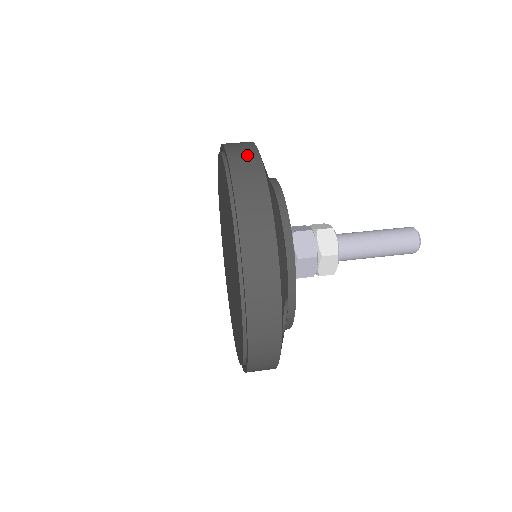
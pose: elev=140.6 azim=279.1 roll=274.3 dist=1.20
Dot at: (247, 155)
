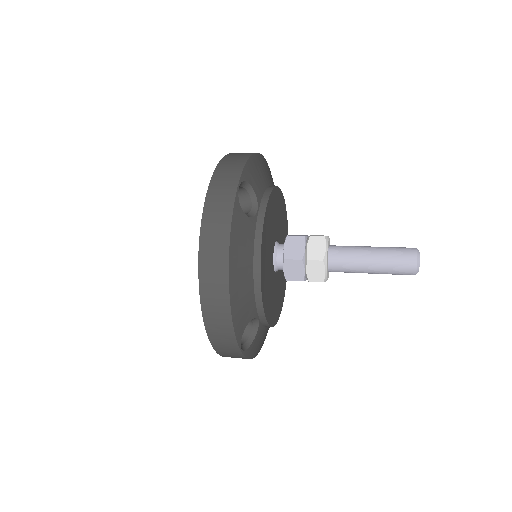
Dot at: occluded
